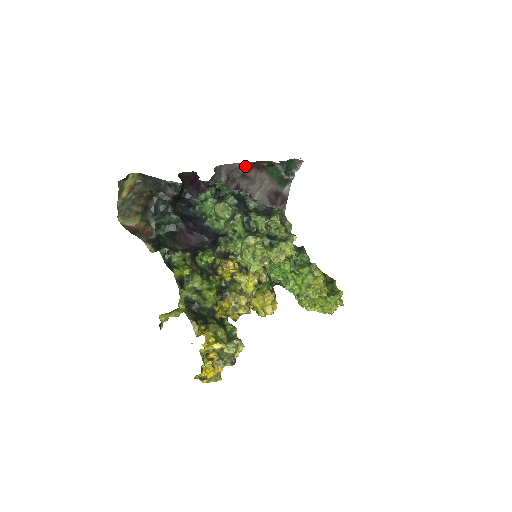
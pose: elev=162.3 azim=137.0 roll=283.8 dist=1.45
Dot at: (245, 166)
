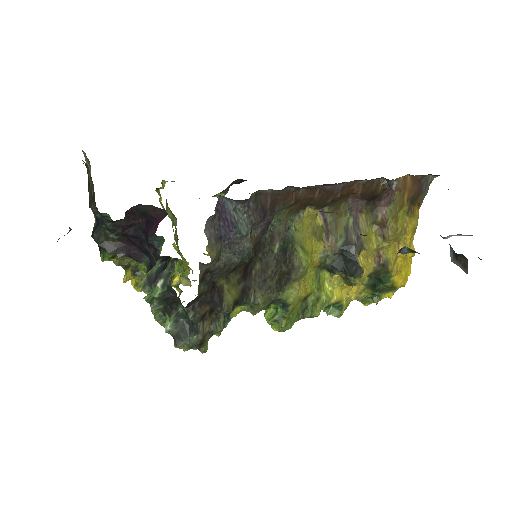
Dot at: occluded
